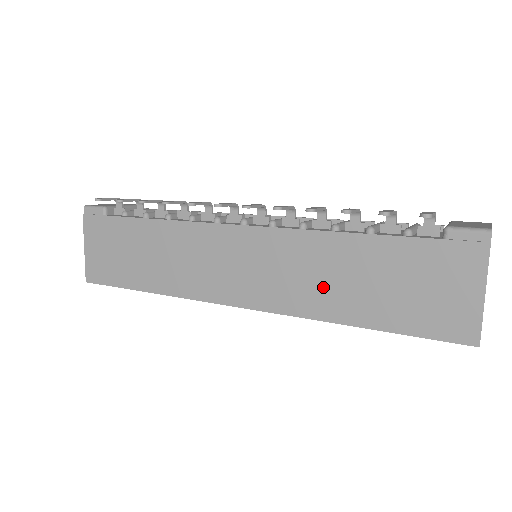
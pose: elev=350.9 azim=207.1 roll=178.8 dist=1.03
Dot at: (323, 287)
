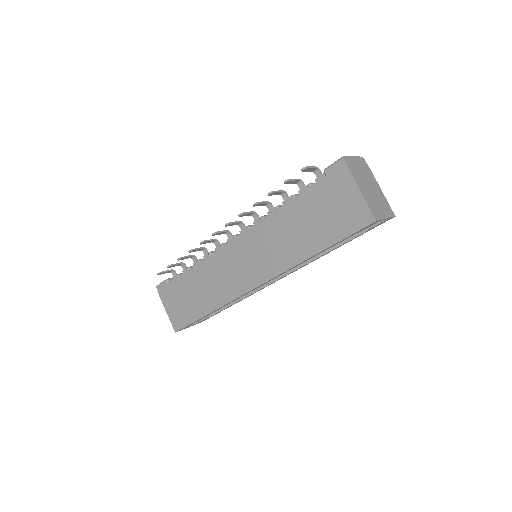
Dot at: (288, 244)
